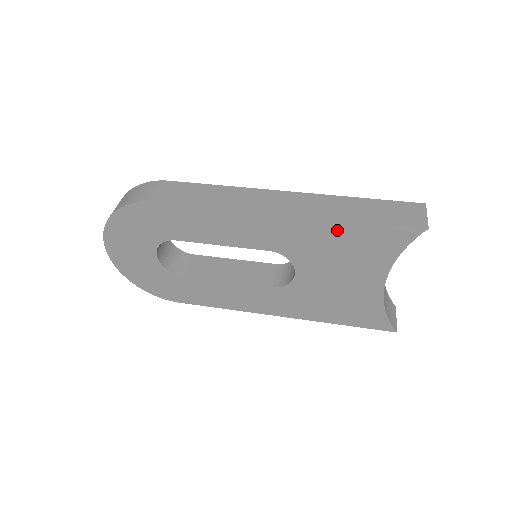
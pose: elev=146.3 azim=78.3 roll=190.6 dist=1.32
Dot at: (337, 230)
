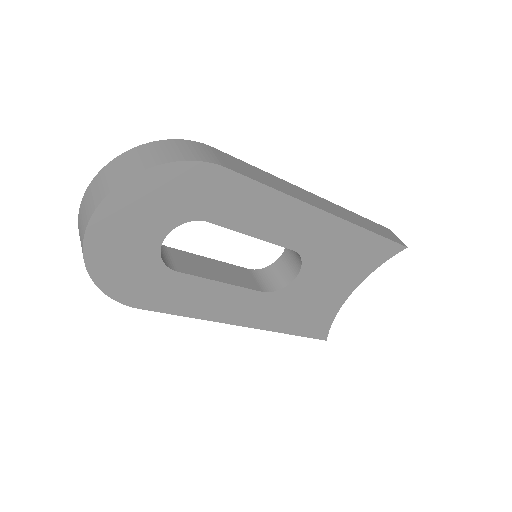
Dot at: (358, 238)
